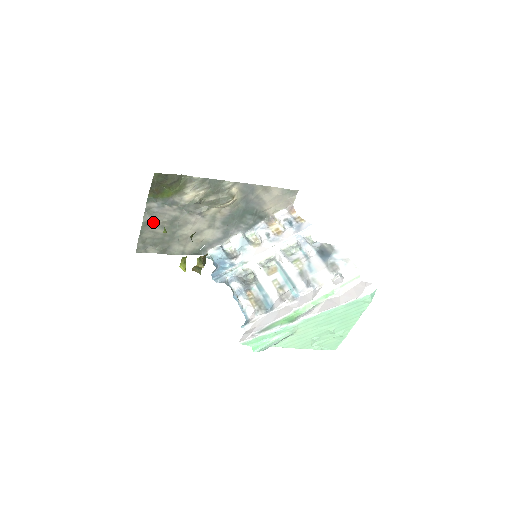
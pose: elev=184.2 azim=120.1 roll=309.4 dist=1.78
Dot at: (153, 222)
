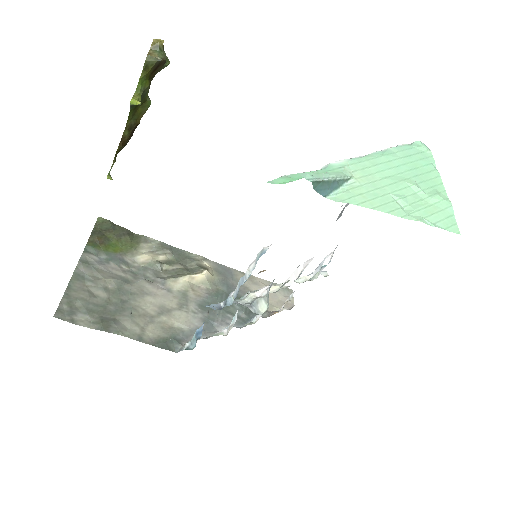
Dot at: (90, 278)
